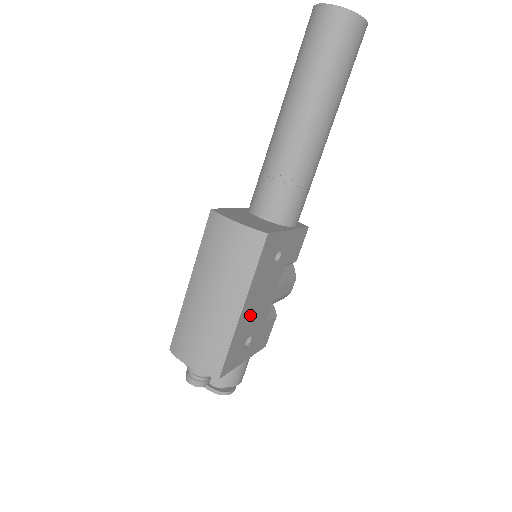
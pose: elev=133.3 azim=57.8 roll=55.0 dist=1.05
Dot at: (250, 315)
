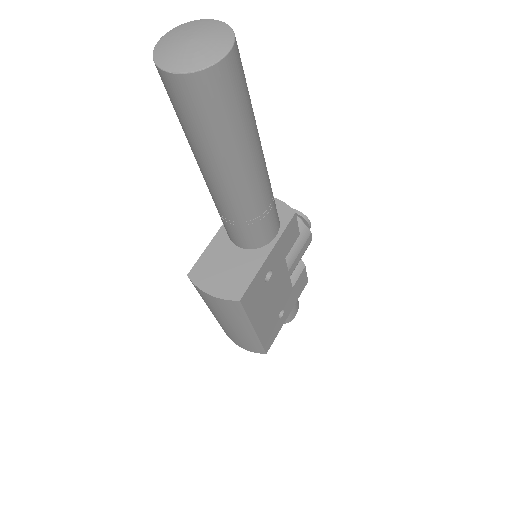
Dot at: (268, 316)
